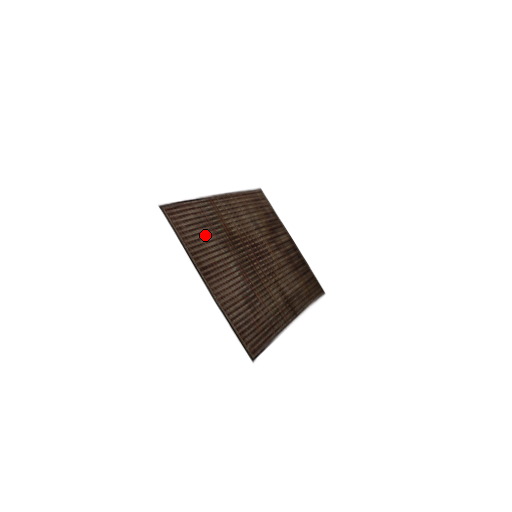
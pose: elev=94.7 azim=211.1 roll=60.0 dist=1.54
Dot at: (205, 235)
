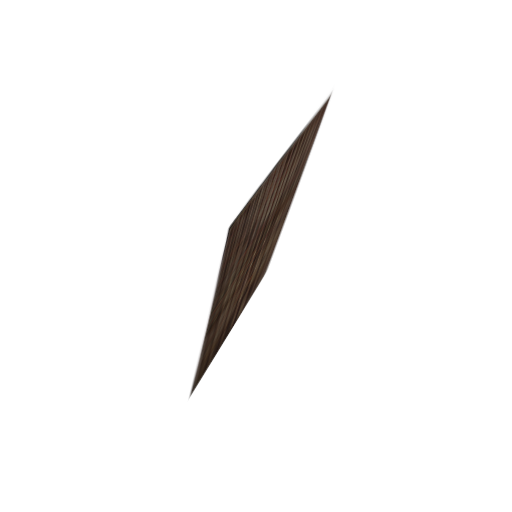
Dot at: (297, 165)
